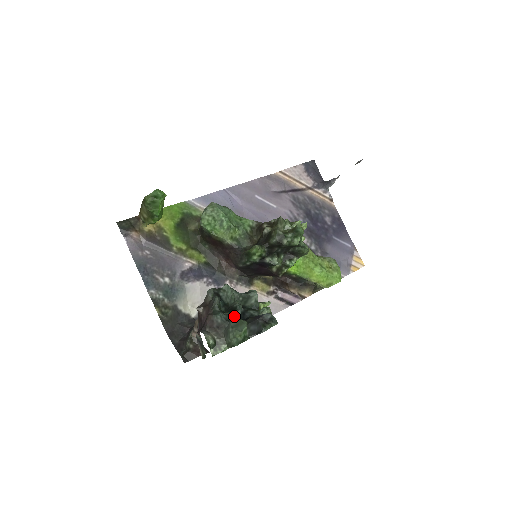
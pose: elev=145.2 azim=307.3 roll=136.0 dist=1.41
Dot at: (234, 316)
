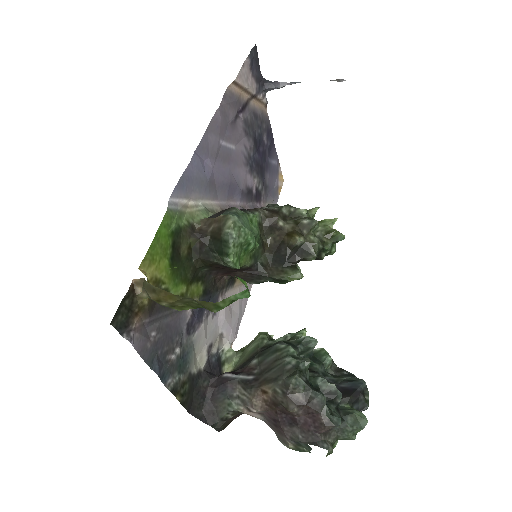
Dot at: occluded
